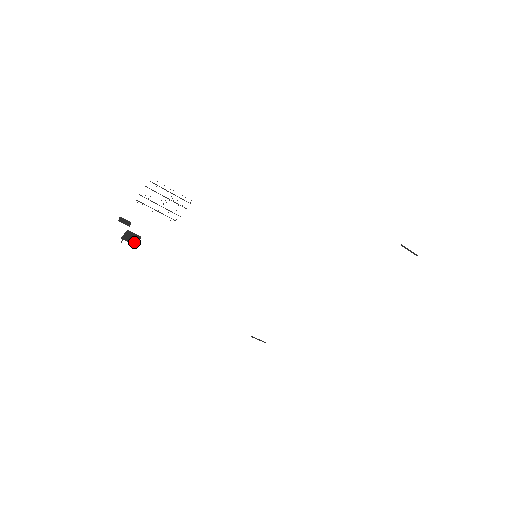
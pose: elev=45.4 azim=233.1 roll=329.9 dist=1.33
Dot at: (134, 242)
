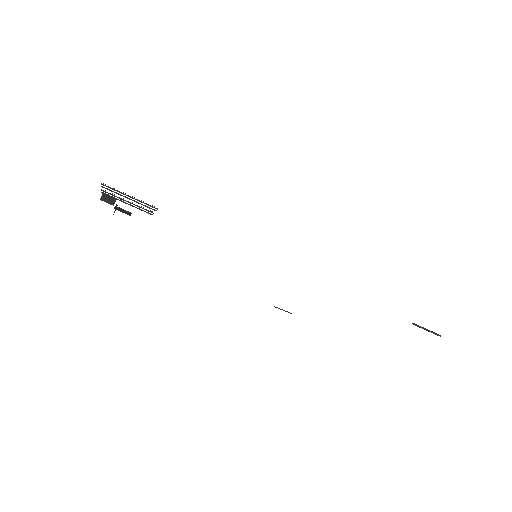
Dot at: (128, 214)
